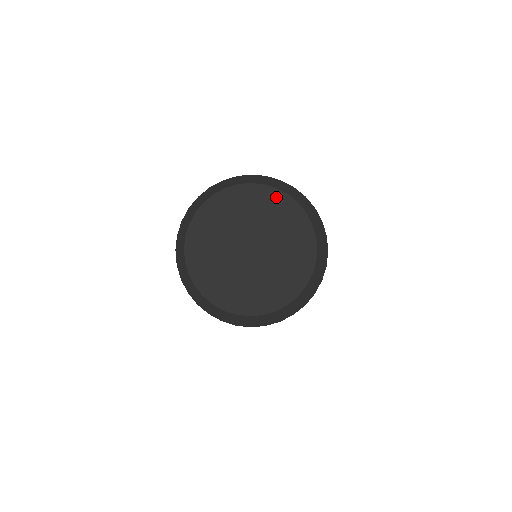
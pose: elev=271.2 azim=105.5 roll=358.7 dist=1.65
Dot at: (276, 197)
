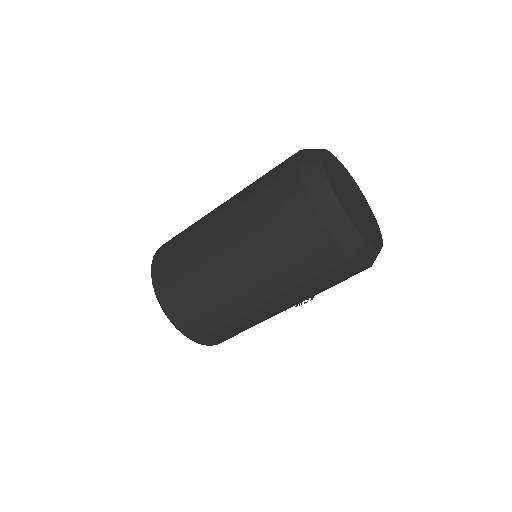
Dot at: (372, 213)
